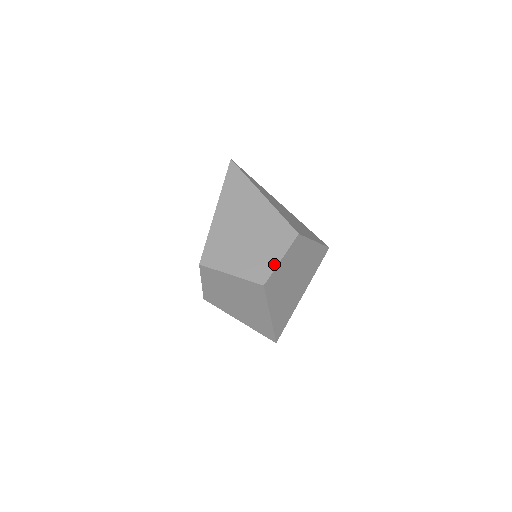
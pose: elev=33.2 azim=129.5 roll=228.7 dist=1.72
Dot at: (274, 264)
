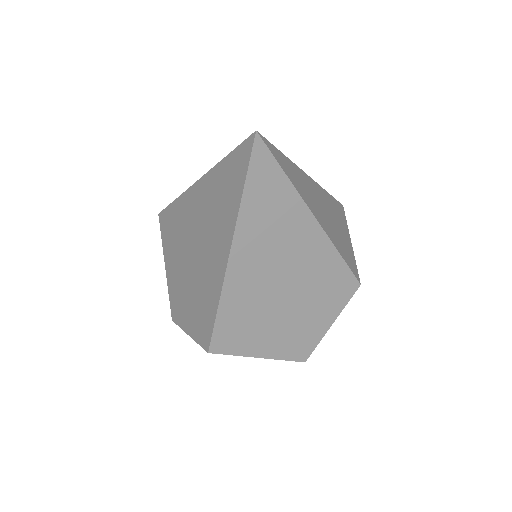
Dot at: (322, 333)
